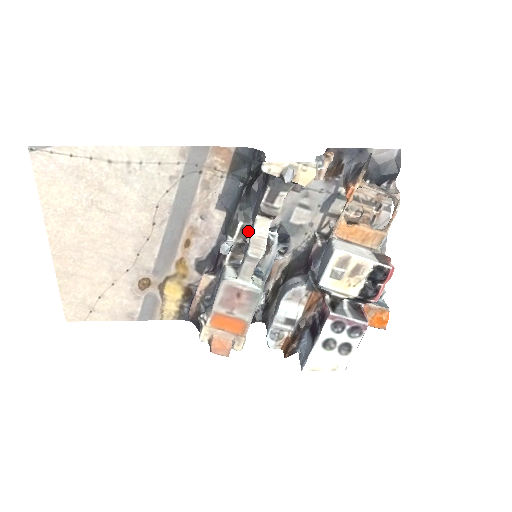
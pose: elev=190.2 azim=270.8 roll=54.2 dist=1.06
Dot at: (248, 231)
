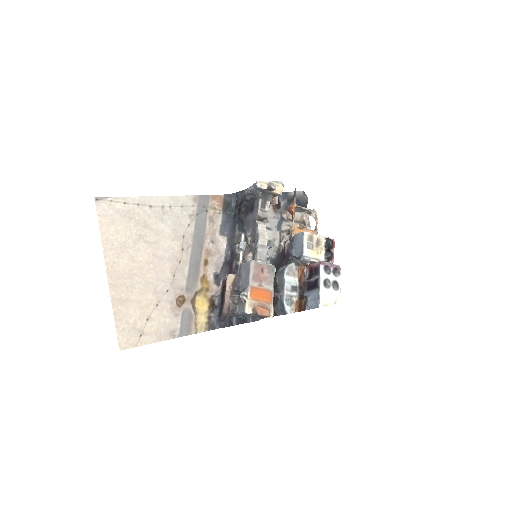
Dot at: (247, 240)
